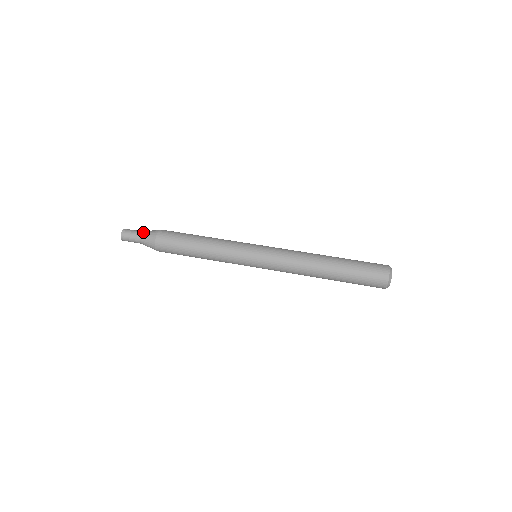
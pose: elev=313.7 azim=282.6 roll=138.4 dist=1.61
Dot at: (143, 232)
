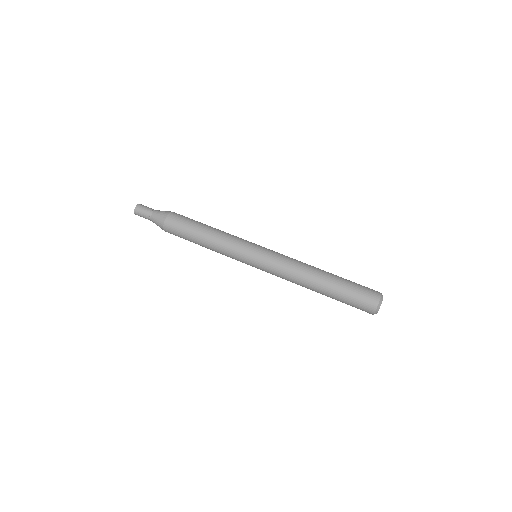
Dot at: (152, 217)
